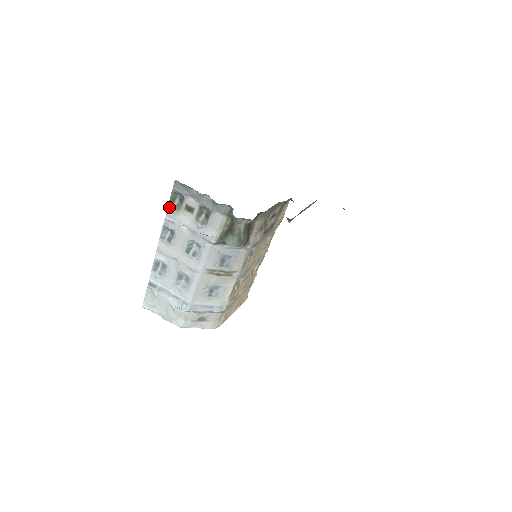
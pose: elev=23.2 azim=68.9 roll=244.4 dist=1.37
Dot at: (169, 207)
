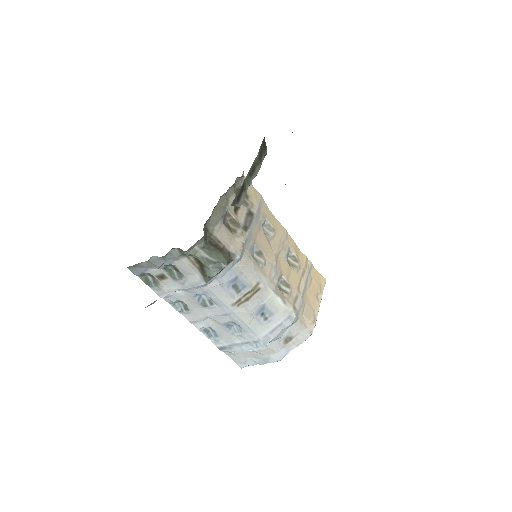
Dot at: (152, 288)
